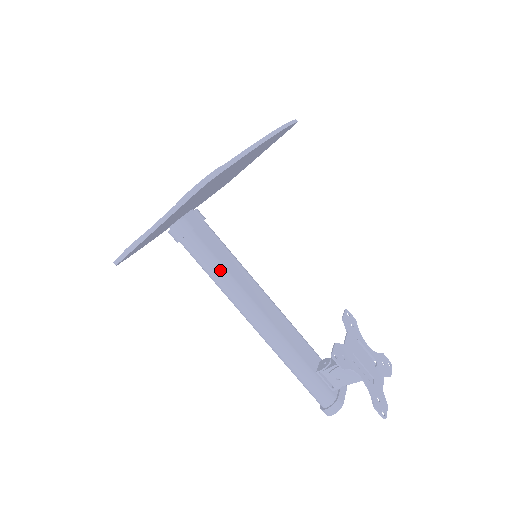
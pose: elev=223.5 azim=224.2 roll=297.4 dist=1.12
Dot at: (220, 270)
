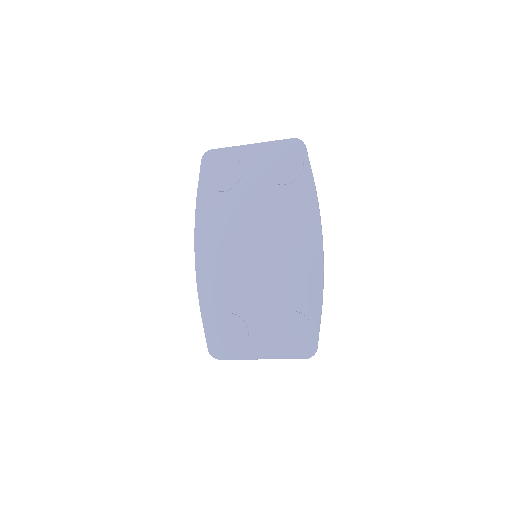
Dot at: occluded
